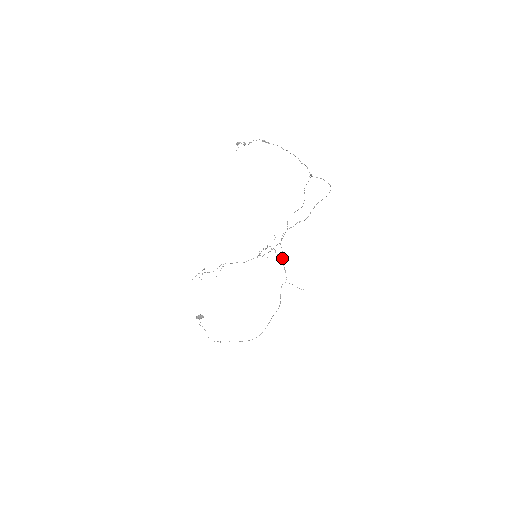
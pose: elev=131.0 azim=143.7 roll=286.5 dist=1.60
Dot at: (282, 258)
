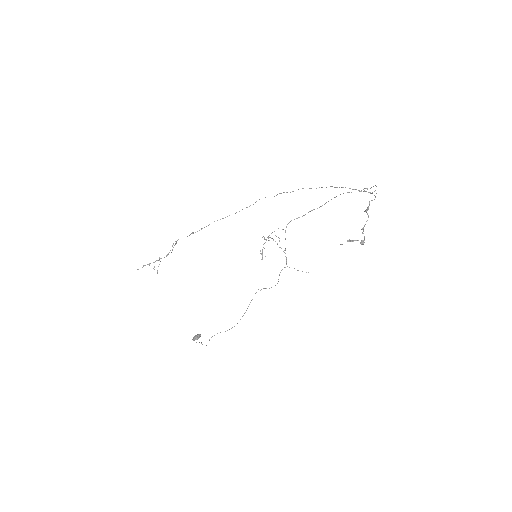
Dot at: (285, 248)
